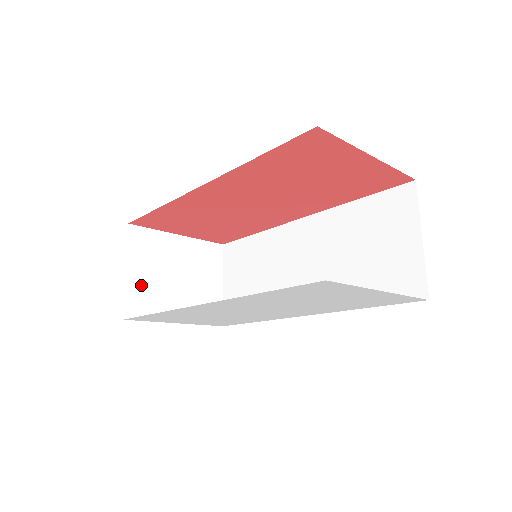
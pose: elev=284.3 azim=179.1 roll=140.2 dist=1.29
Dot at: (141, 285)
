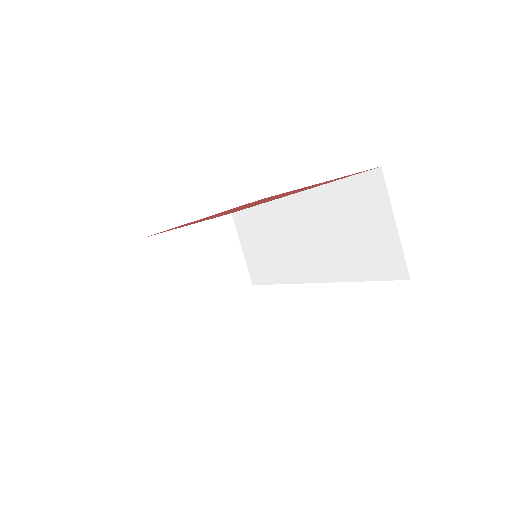
Dot at: (172, 285)
